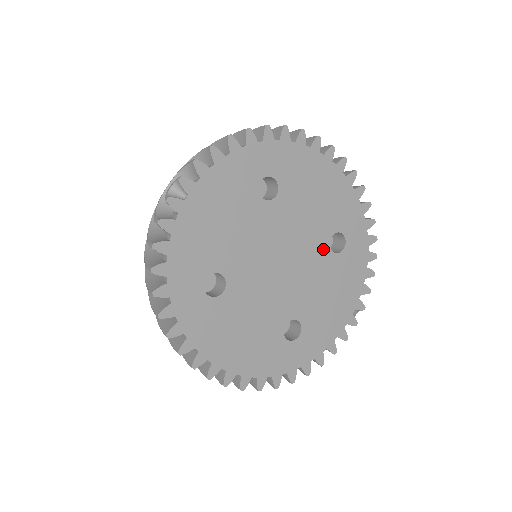
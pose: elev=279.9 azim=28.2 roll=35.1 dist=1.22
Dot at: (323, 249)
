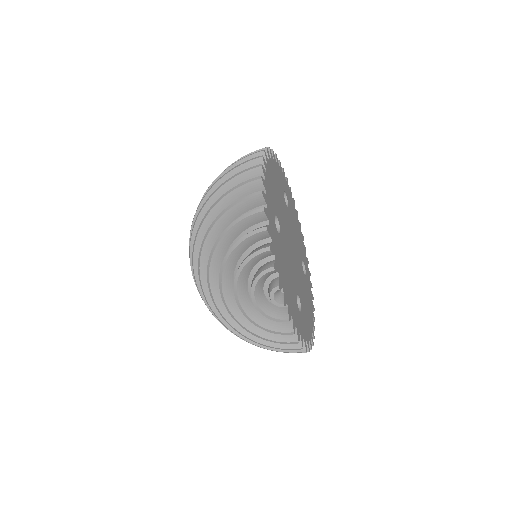
Dot at: (288, 213)
